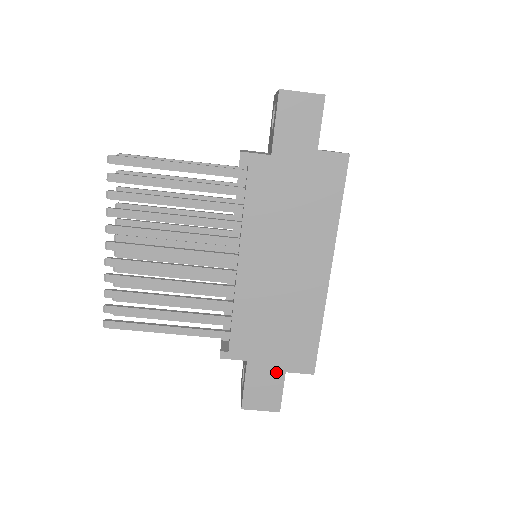
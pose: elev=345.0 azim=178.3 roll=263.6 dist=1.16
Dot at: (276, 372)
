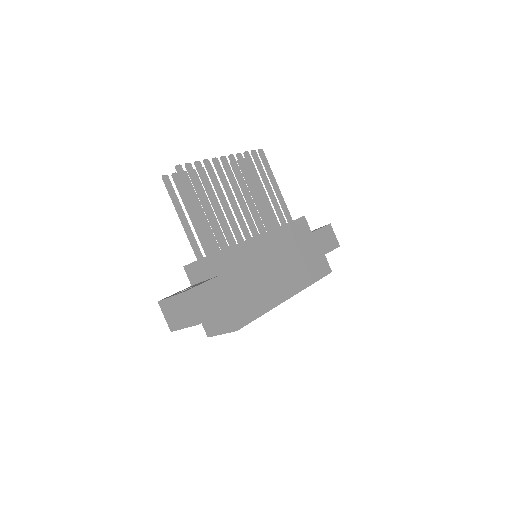
Dot at: (224, 302)
